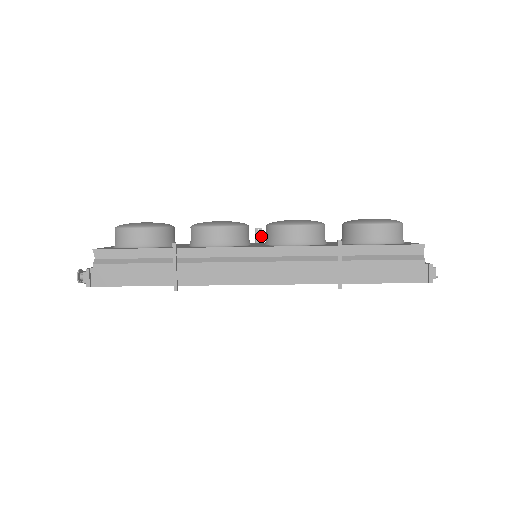
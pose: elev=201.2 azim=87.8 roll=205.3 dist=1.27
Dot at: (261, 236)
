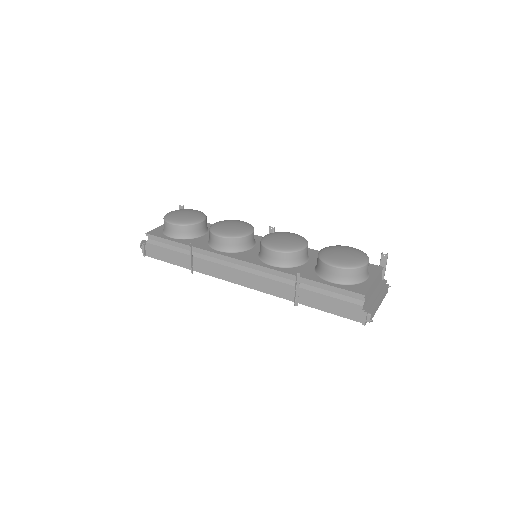
Dot at: occluded
